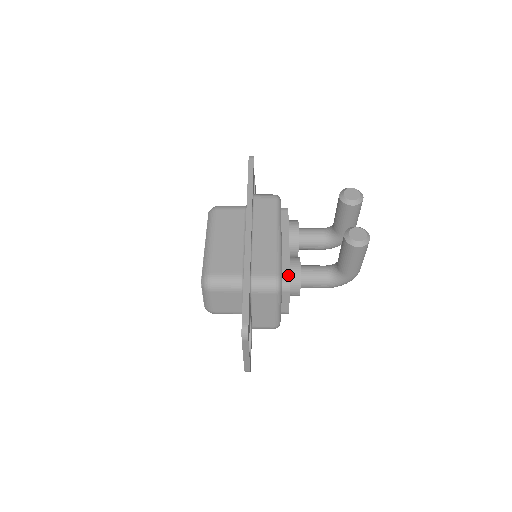
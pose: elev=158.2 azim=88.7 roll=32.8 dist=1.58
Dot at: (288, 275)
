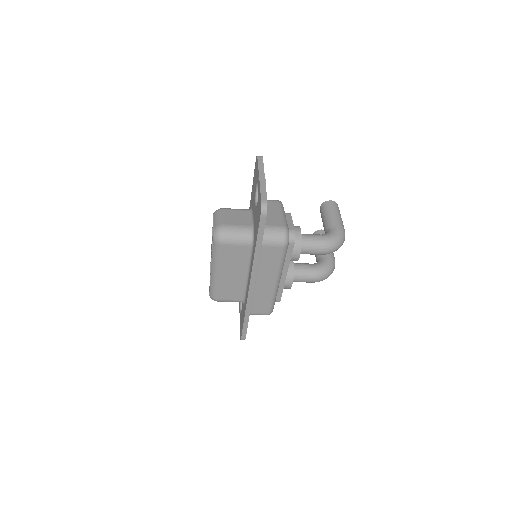
Dot at: occluded
